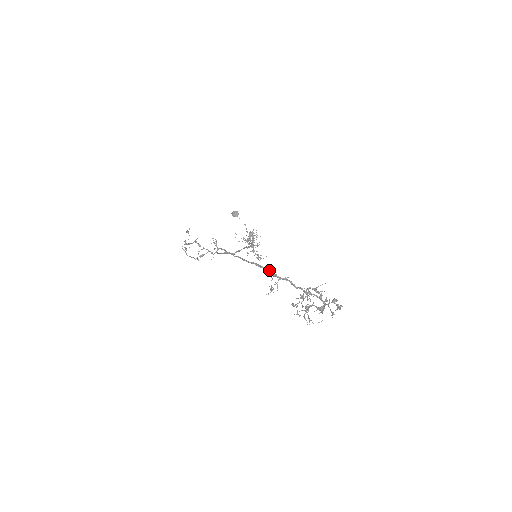
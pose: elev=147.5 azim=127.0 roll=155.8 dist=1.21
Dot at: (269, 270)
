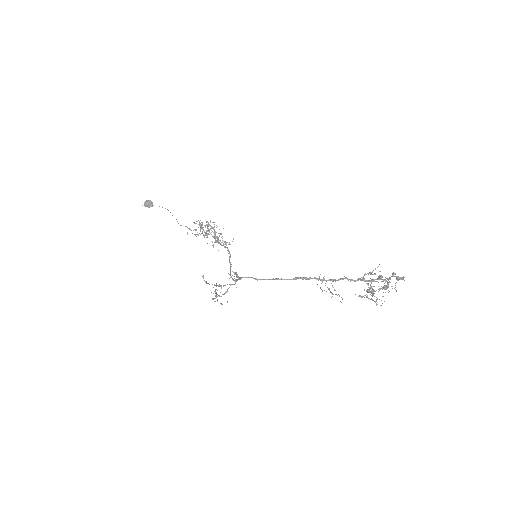
Dot at: (319, 278)
